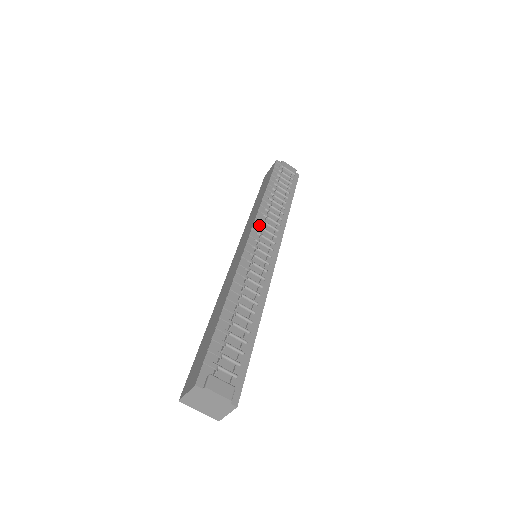
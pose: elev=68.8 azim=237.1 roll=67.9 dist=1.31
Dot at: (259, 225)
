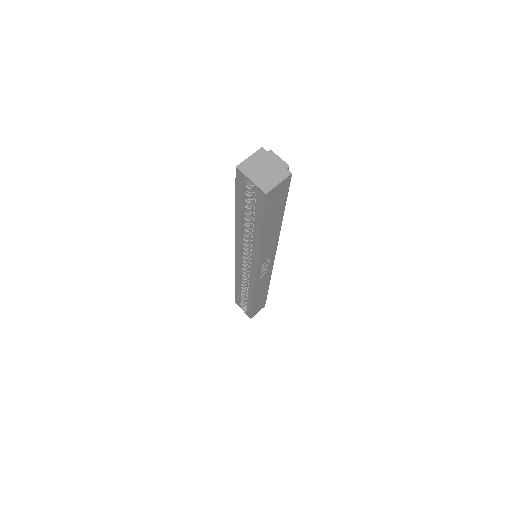
Dot at: occluded
